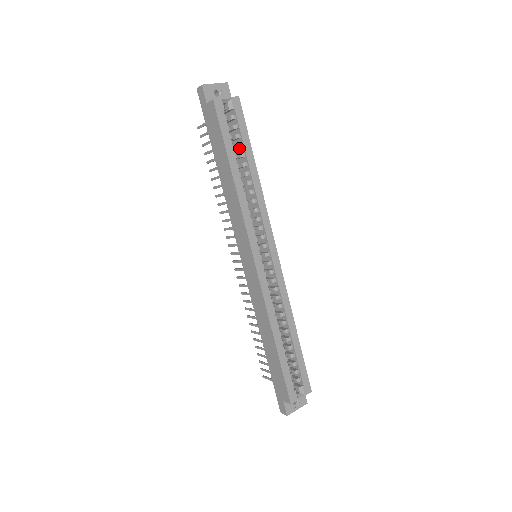
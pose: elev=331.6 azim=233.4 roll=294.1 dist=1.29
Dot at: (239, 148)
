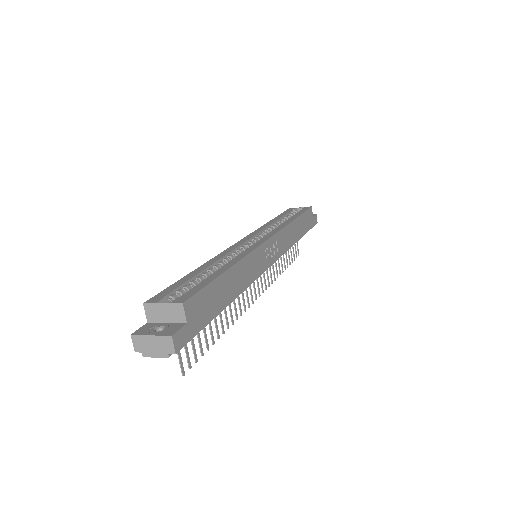
Dot at: occluded
